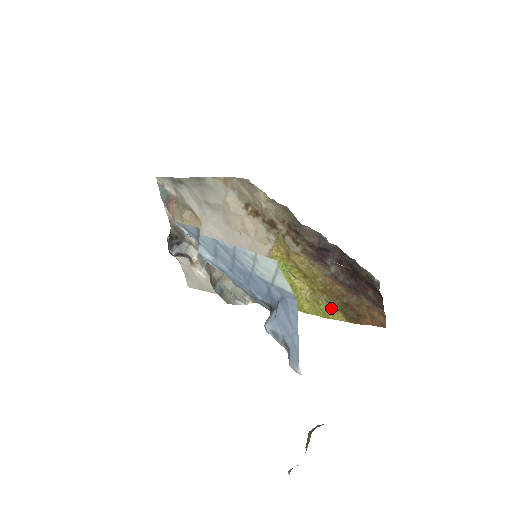
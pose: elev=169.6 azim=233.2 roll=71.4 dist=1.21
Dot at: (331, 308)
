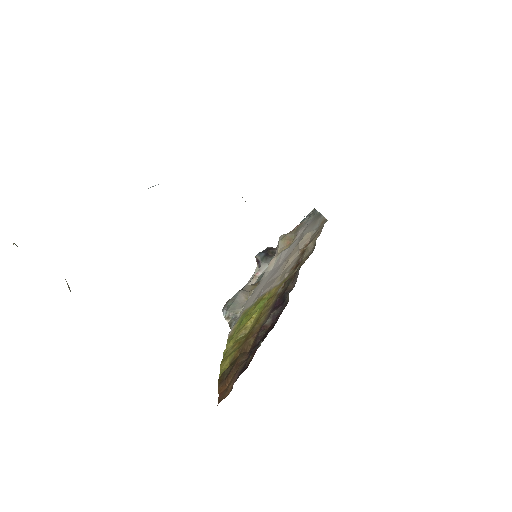
Dot at: (231, 356)
